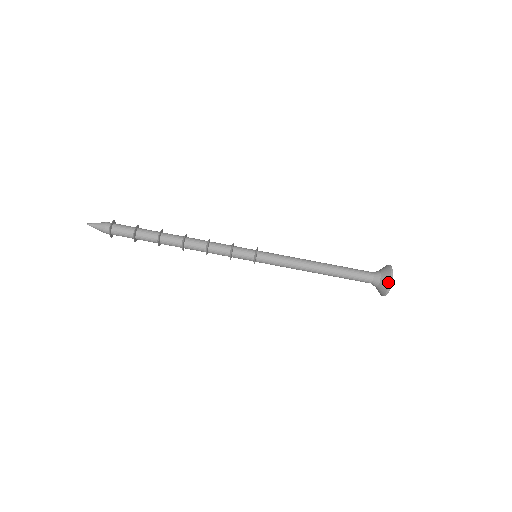
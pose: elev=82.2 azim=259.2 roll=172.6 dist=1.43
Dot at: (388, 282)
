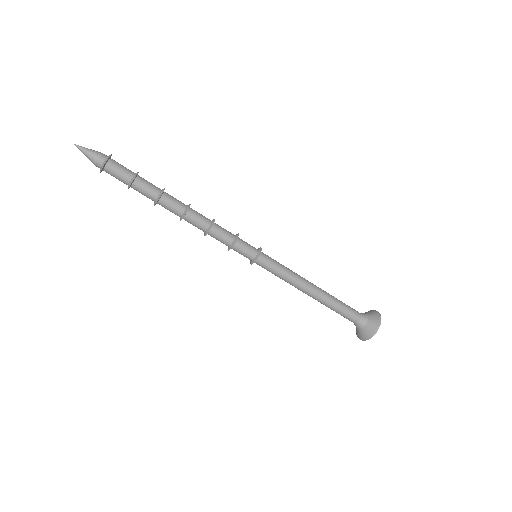
Dot at: (370, 334)
